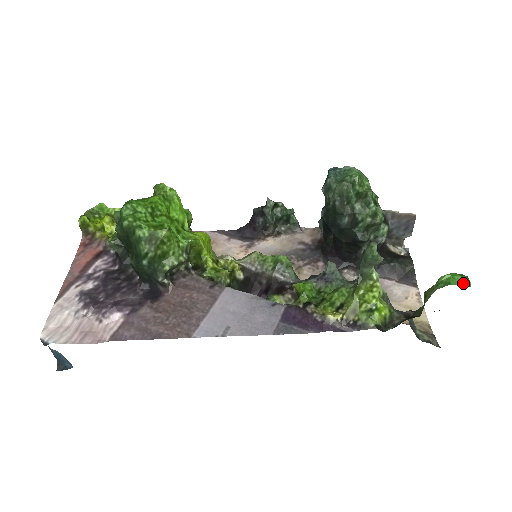
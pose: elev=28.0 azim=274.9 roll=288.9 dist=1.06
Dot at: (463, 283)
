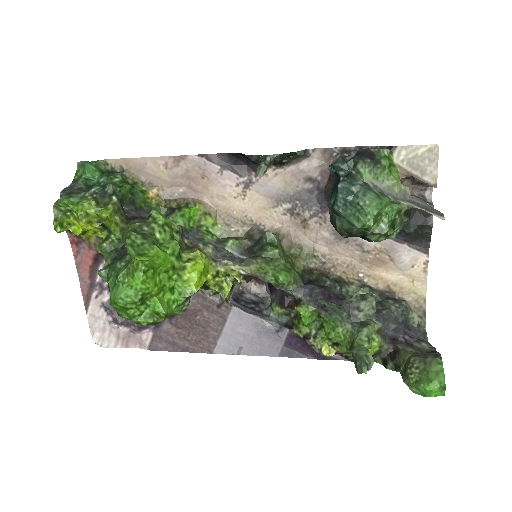
Dot at: (438, 394)
